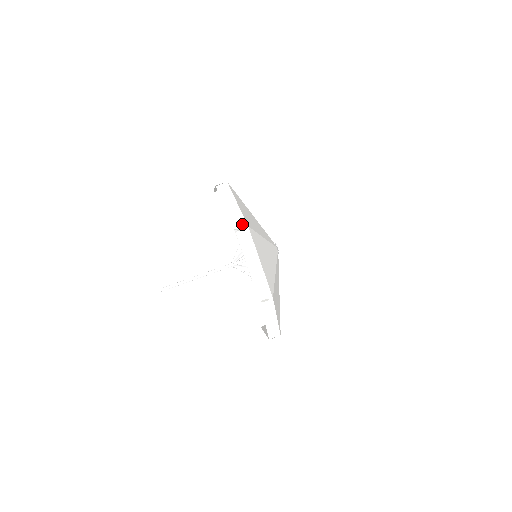
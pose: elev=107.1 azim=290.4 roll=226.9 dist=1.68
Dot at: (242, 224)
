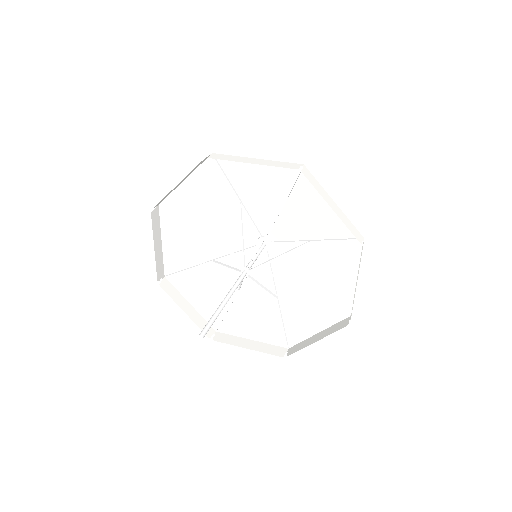
Dot at: (205, 158)
